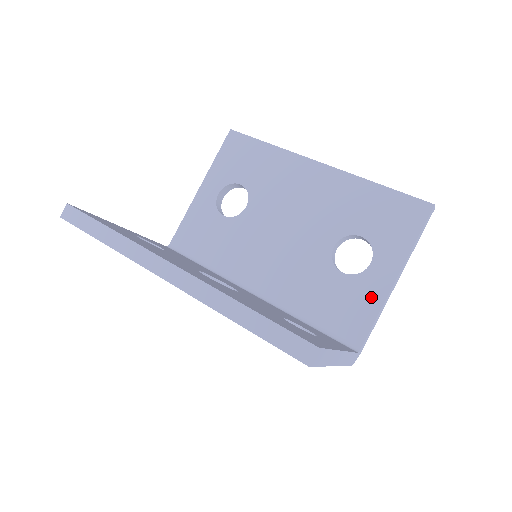
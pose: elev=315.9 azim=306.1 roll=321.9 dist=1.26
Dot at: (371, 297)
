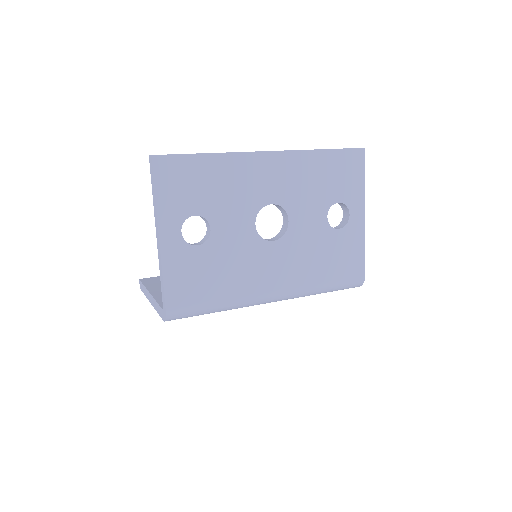
Dot at: occluded
